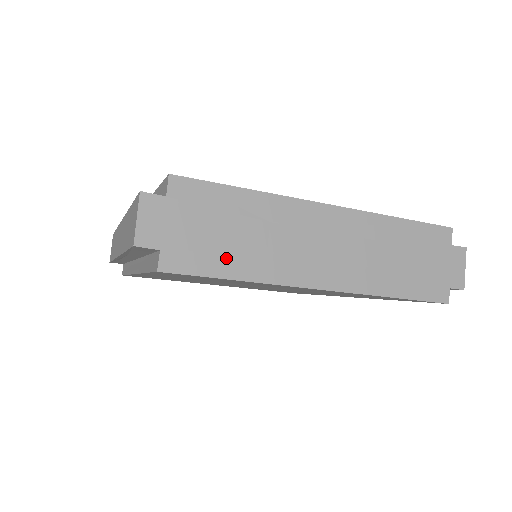
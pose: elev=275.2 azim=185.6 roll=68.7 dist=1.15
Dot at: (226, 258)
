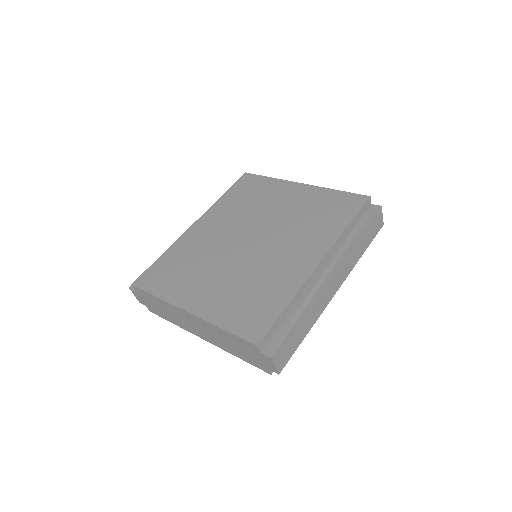
Dot at: (165, 315)
